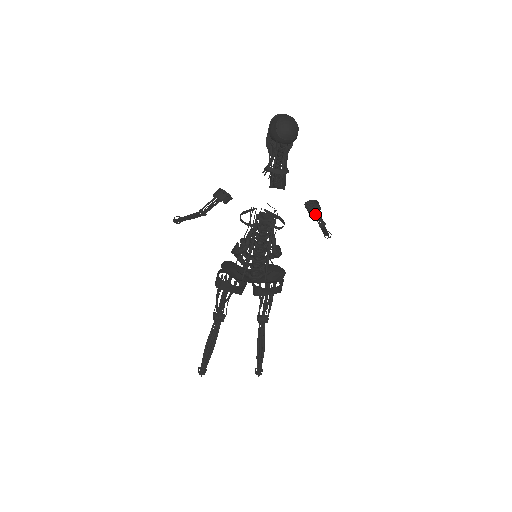
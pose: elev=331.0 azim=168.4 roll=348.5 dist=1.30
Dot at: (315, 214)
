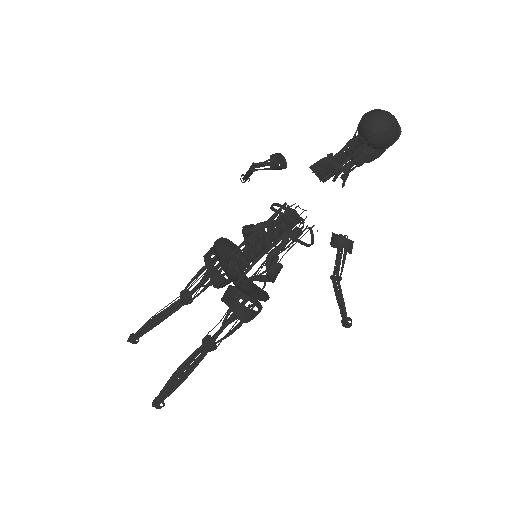
Dot at: (337, 253)
